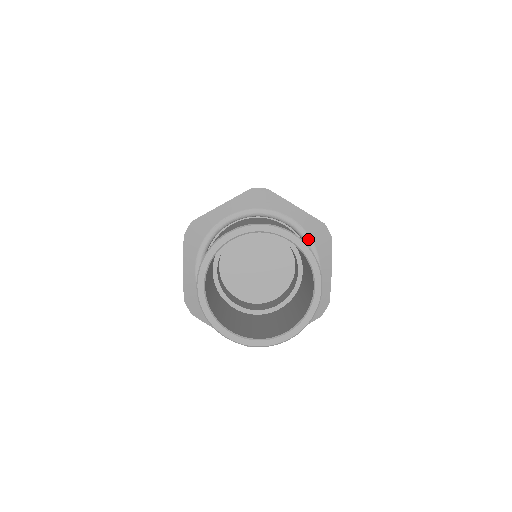
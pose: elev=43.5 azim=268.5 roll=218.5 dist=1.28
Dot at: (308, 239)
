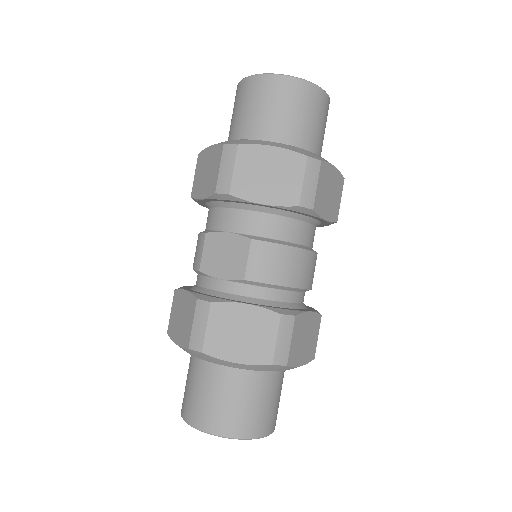
Dot at: (262, 371)
